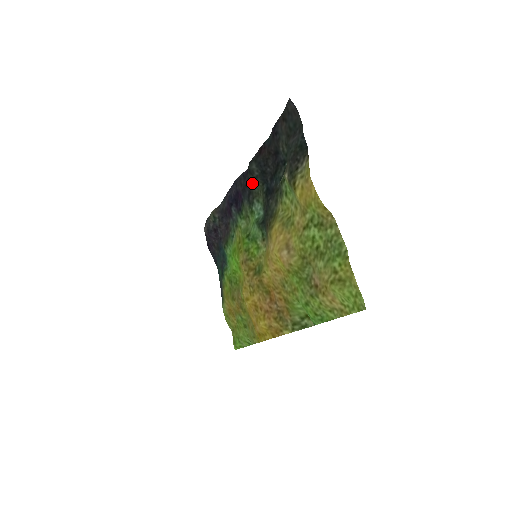
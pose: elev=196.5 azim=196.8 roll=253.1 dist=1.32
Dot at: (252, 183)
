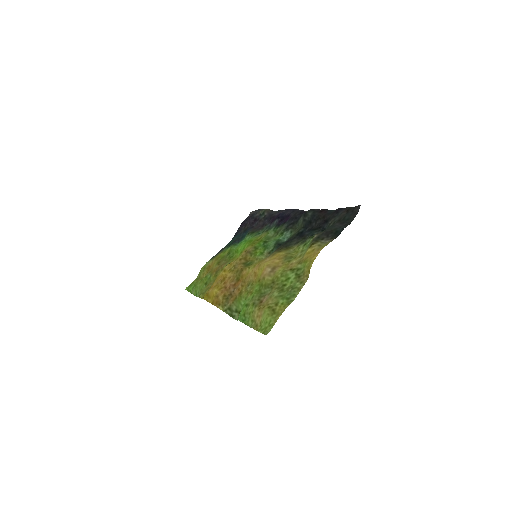
Dot at: (300, 220)
